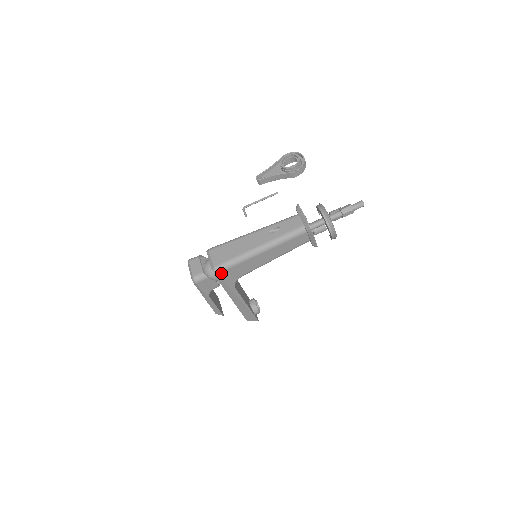
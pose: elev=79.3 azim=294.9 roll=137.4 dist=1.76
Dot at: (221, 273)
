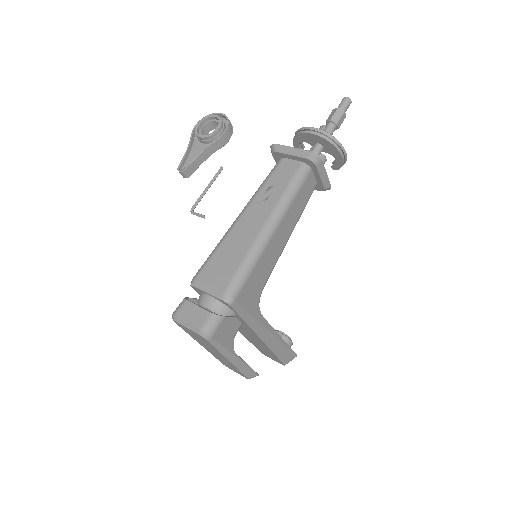
Dot at: (238, 297)
